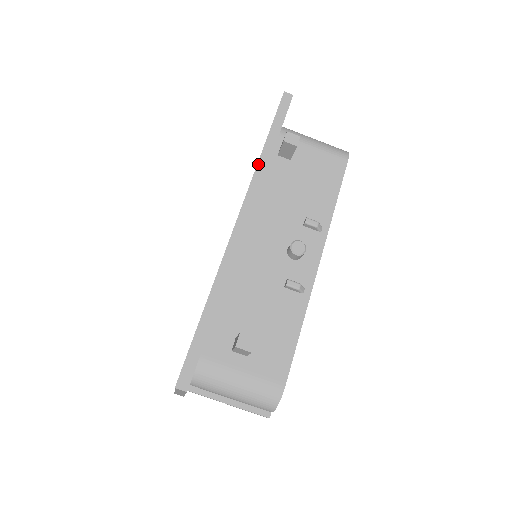
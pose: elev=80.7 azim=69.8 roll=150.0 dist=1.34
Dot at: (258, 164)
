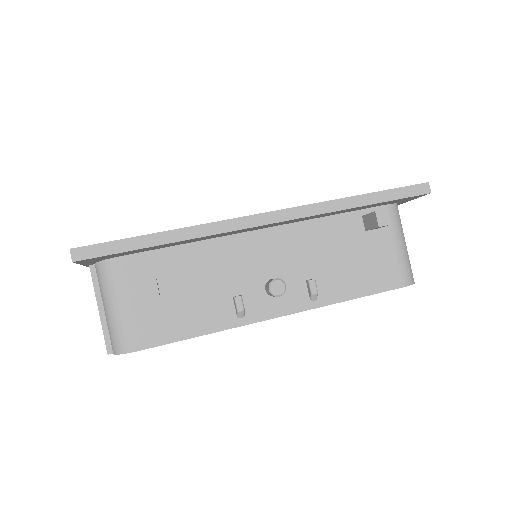
Dot at: (334, 200)
